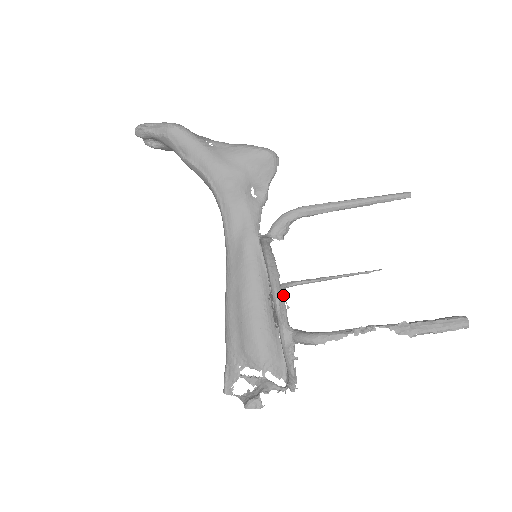
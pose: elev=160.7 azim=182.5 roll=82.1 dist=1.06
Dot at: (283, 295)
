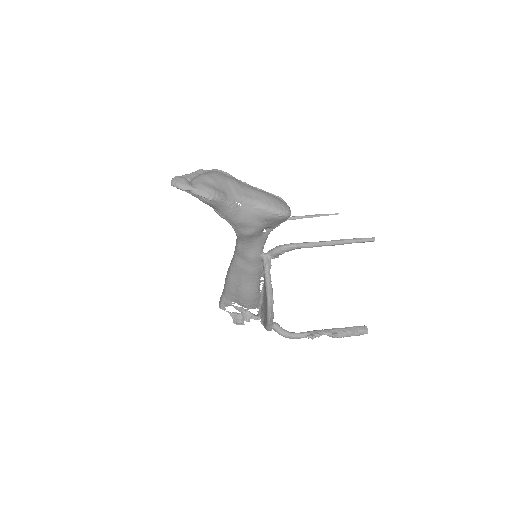
Dot at: (273, 312)
